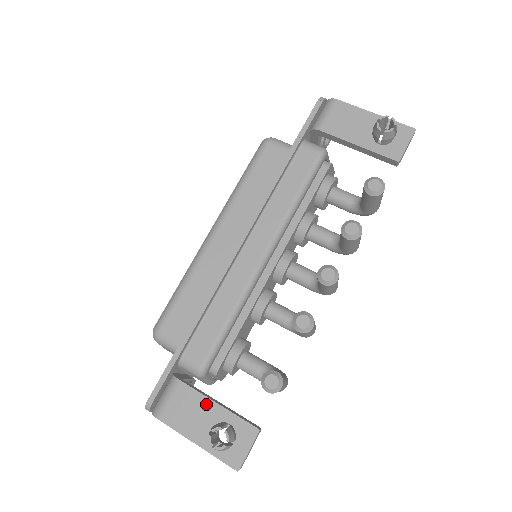
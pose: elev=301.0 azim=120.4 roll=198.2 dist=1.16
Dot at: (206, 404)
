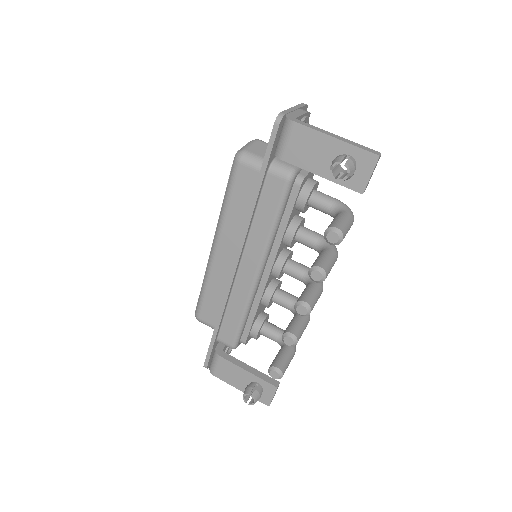
Dot at: (240, 371)
